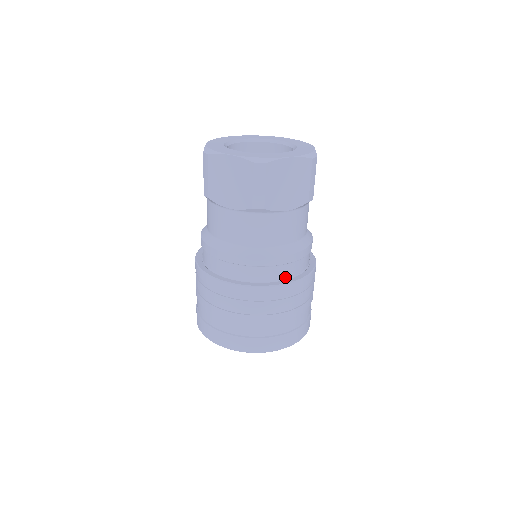
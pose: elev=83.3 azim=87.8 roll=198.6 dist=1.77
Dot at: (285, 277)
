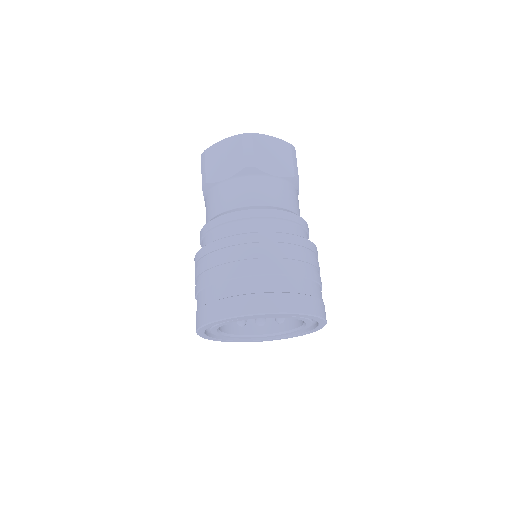
Dot at: occluded
